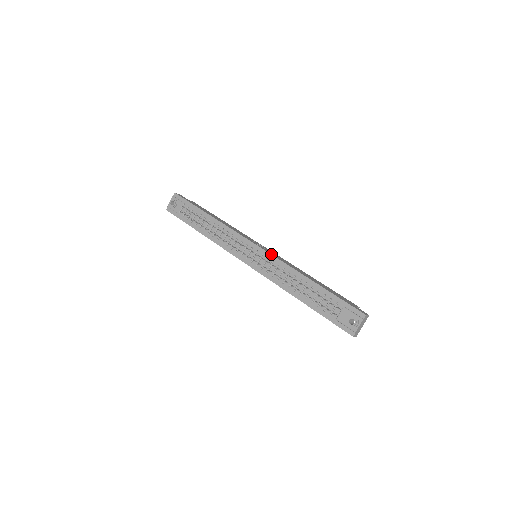
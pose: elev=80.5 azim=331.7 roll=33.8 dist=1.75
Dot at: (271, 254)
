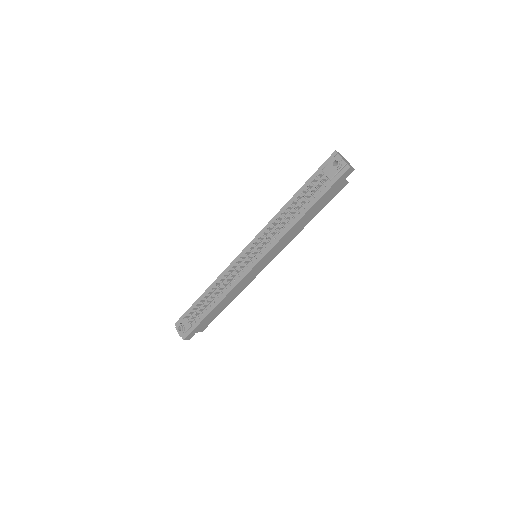
Dot at: (257, 234)
